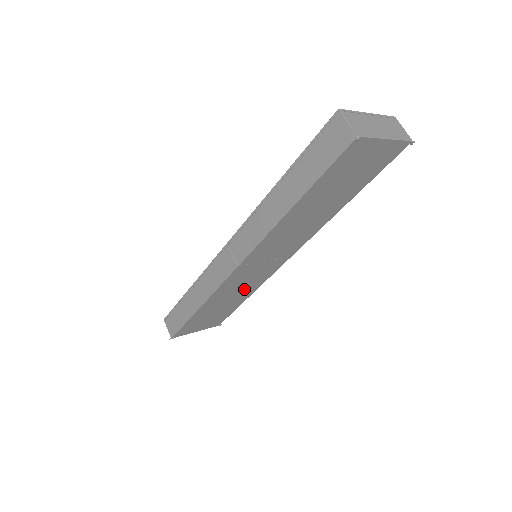
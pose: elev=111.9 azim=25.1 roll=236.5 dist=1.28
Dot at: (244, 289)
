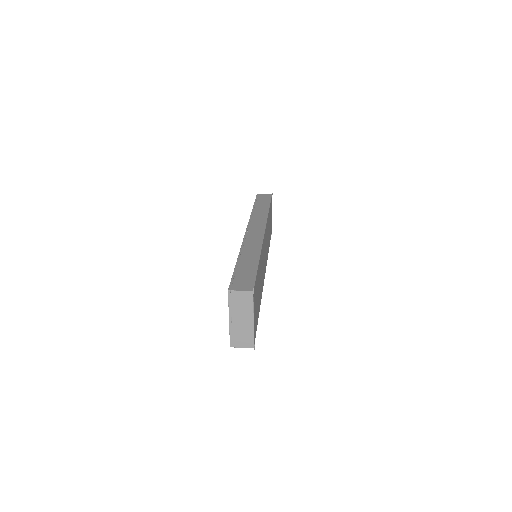
Dot at: (261, 282)
